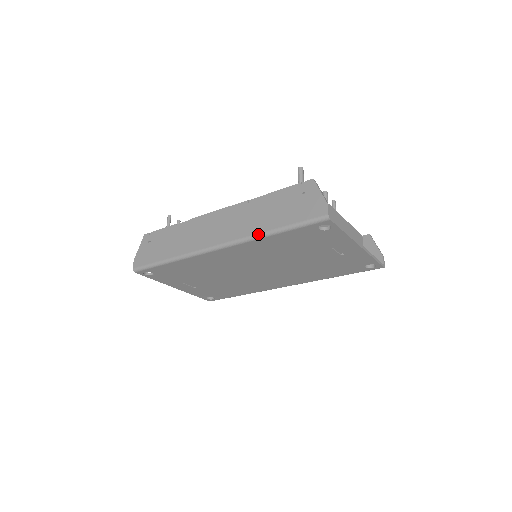
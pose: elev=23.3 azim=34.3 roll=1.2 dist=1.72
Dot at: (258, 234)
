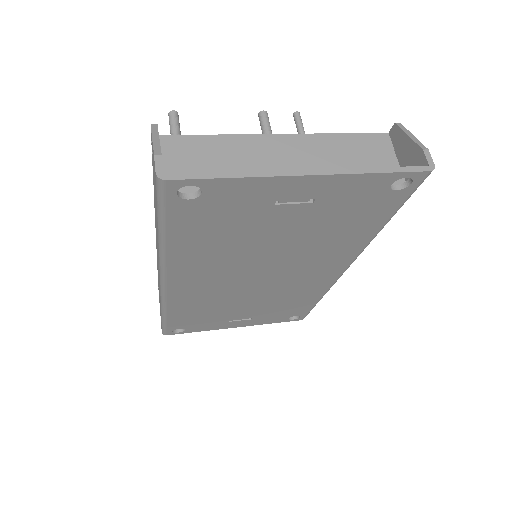
Dot at: (158, 248)
